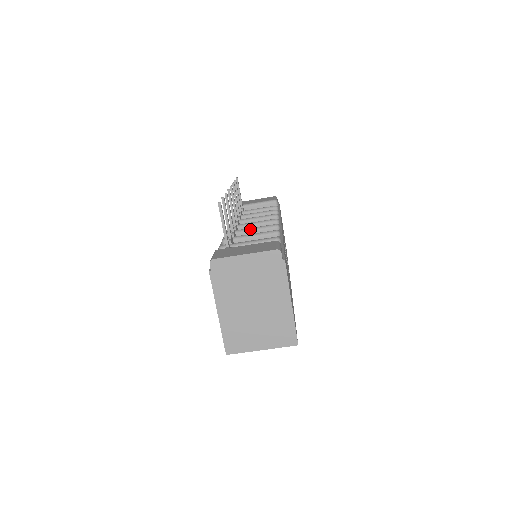
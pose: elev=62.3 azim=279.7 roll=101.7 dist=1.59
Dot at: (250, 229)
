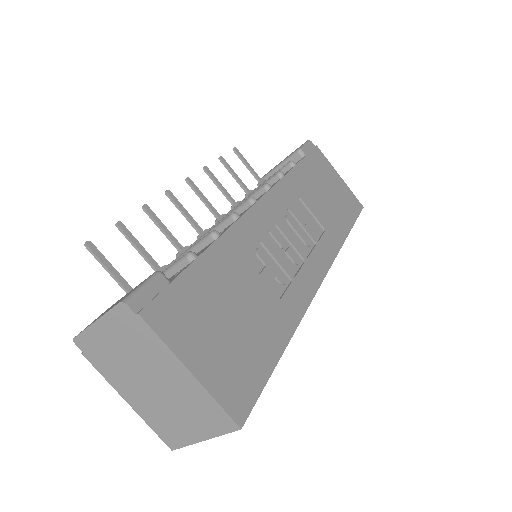
Dot at: (205, 234)
